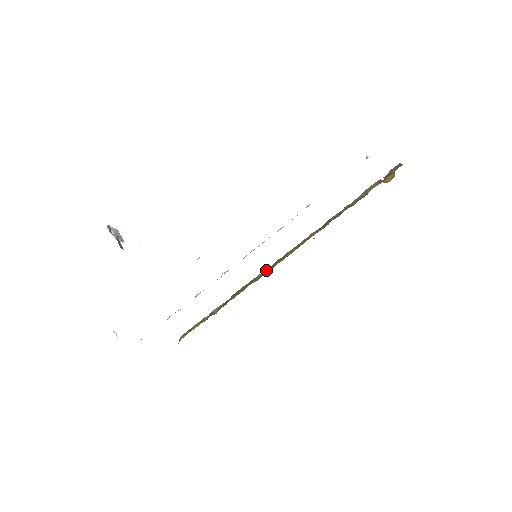
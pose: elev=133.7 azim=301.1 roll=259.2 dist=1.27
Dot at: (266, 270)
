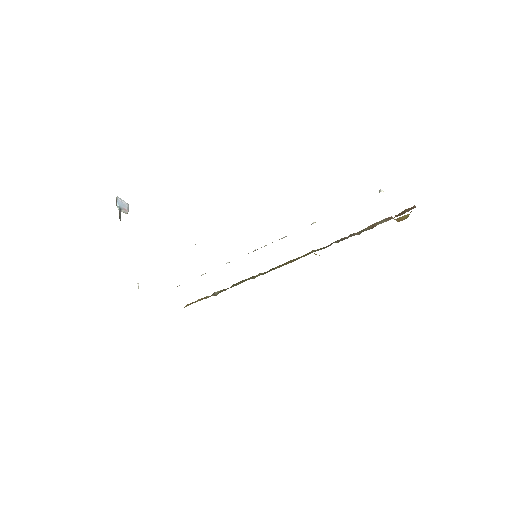
Dot at: occluded
